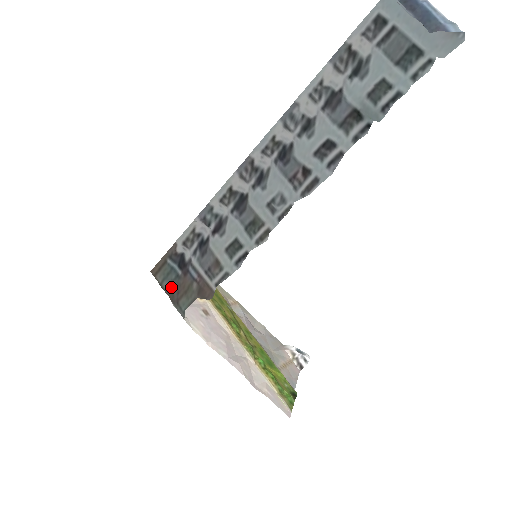
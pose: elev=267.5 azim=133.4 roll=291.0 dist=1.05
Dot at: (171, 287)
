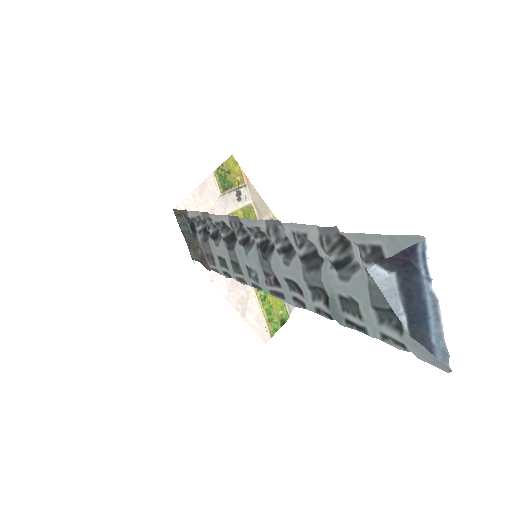
Dot at: (186, 234)
